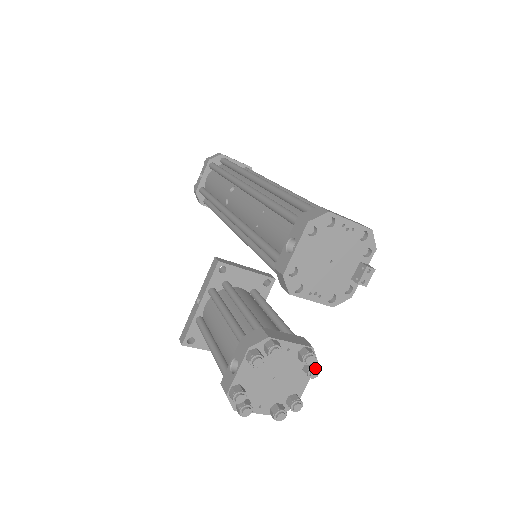
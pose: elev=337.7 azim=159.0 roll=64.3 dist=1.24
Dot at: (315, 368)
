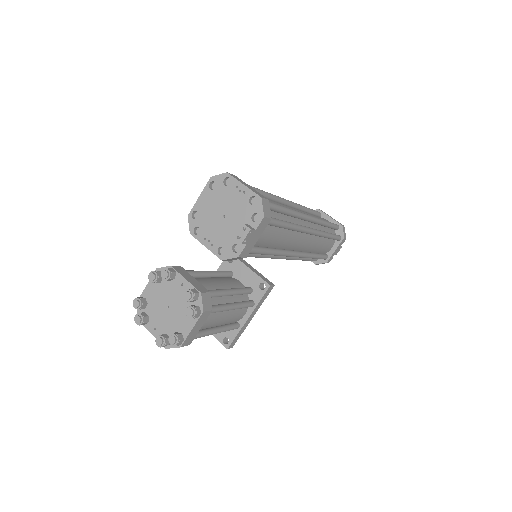
Dot at: (192, 308)
